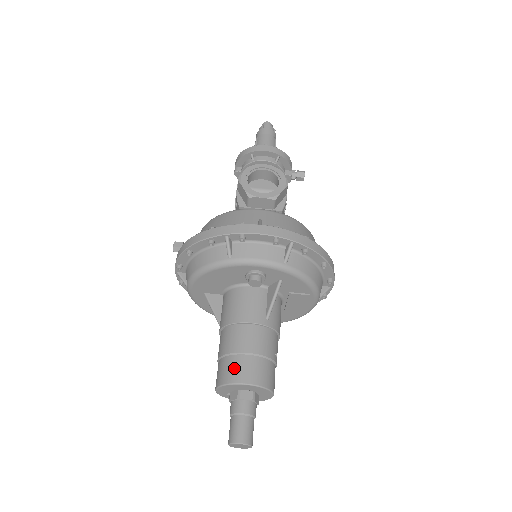
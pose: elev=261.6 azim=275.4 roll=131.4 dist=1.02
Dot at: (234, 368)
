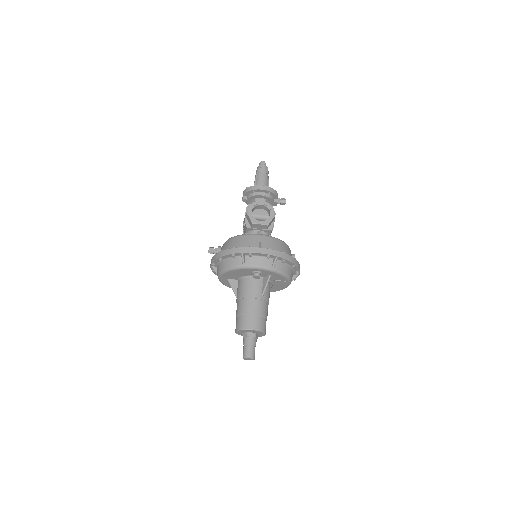
Dot at: (246, 321)
